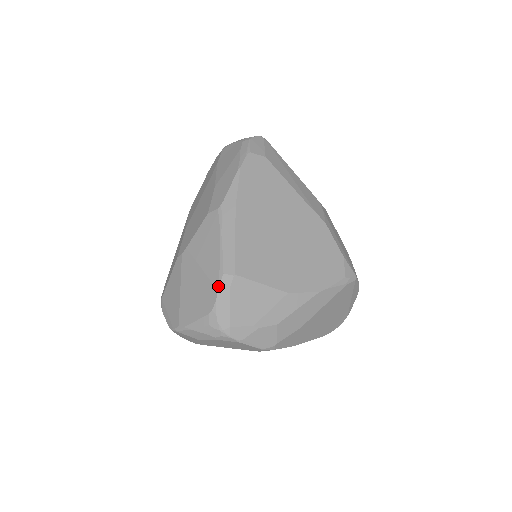
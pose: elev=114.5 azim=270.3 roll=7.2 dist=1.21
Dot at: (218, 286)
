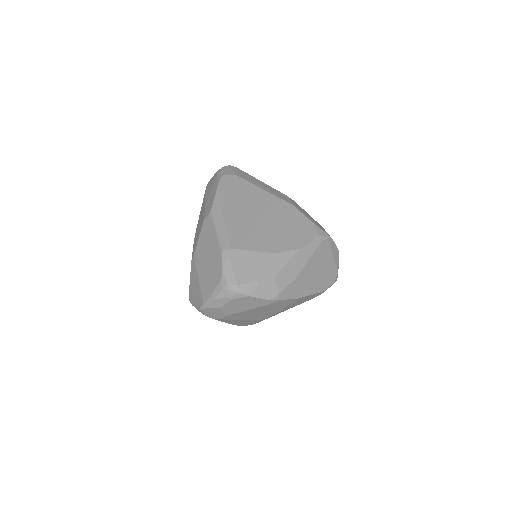
Dot at: (221, 260)
